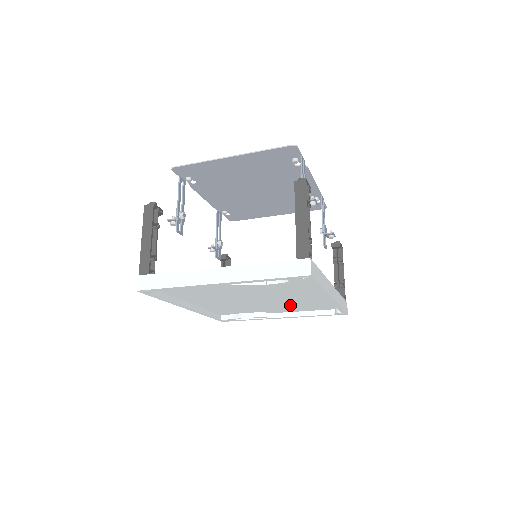
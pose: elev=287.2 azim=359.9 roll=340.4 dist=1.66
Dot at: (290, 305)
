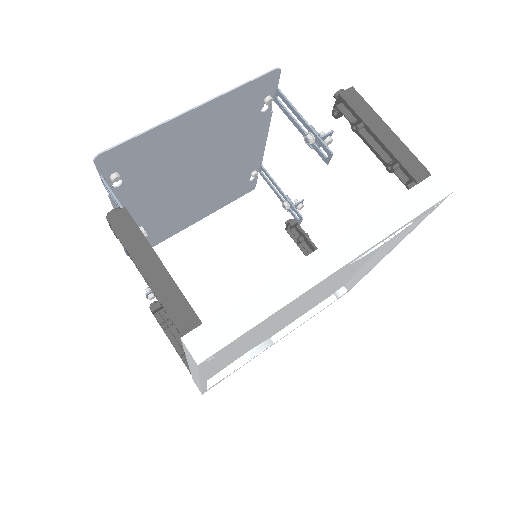
Dot at: (306, 307)
